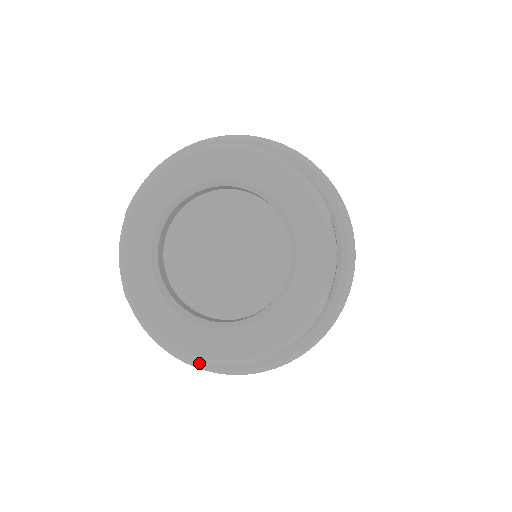
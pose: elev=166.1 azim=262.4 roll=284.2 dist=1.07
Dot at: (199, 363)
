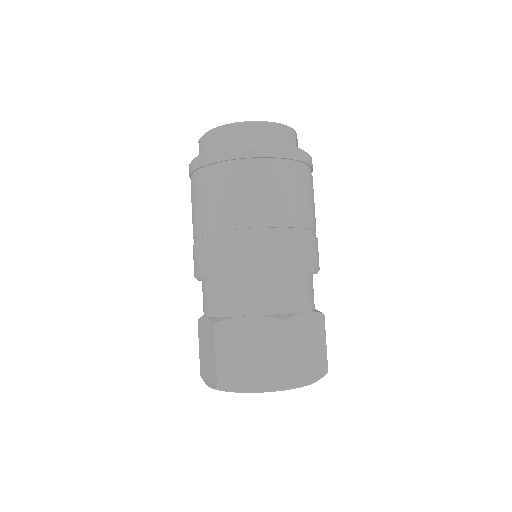
Dot at: (223, 147)
